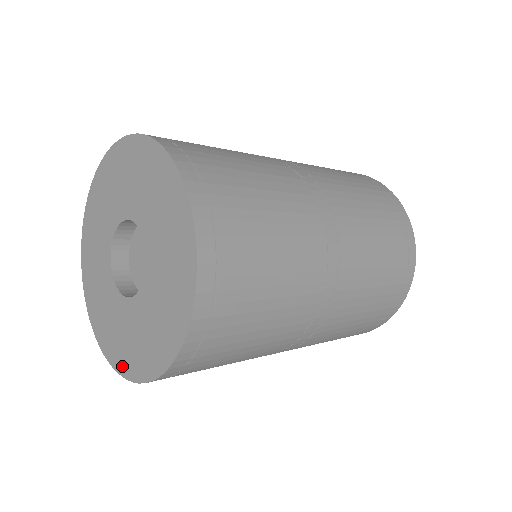
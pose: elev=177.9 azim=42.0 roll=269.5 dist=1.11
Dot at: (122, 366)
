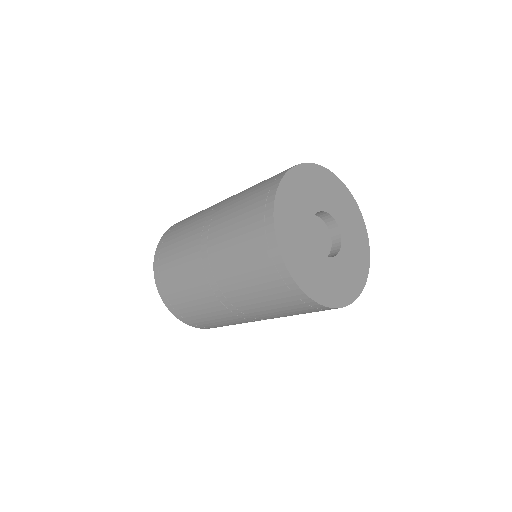
Dot at: occluded
